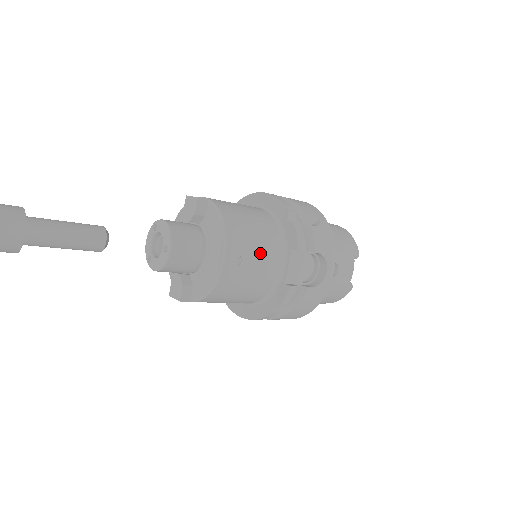
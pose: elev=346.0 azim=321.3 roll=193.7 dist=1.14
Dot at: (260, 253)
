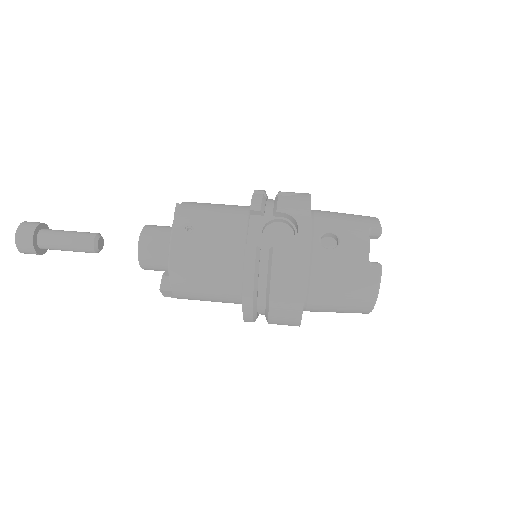
Dot at: (216, 223)
